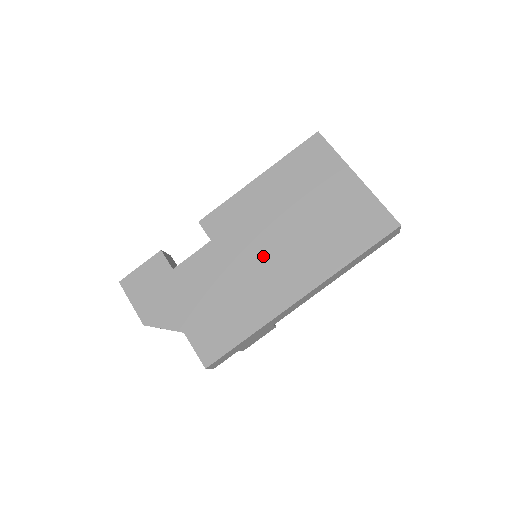
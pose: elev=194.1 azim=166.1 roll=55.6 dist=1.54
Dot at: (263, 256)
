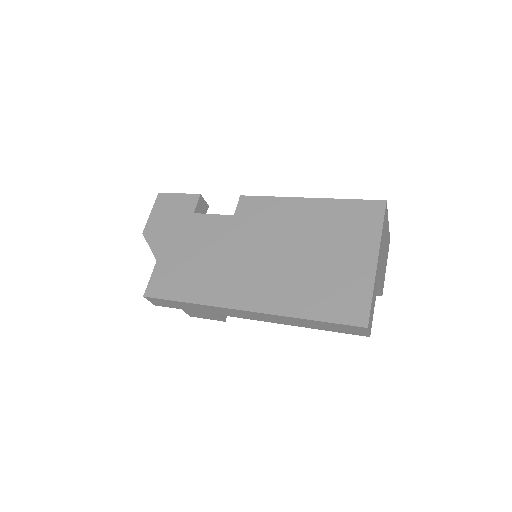
Dot at: (252, 257)
